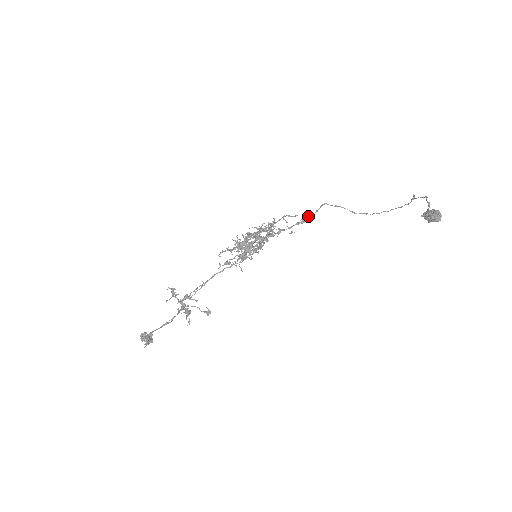
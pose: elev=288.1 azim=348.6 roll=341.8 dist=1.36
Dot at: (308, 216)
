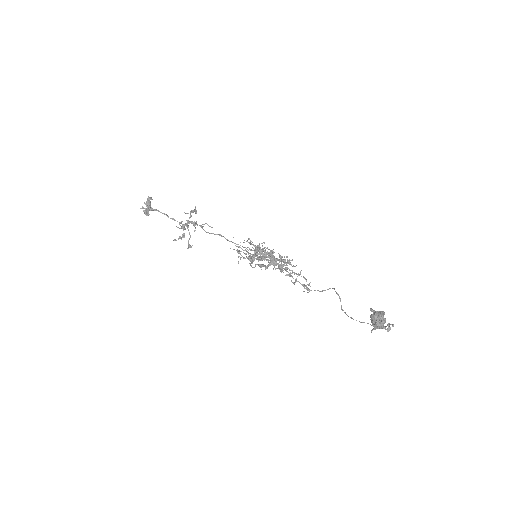
Dot at: occluded
